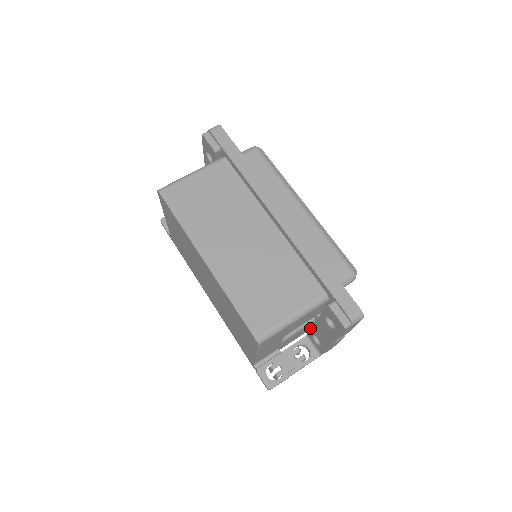
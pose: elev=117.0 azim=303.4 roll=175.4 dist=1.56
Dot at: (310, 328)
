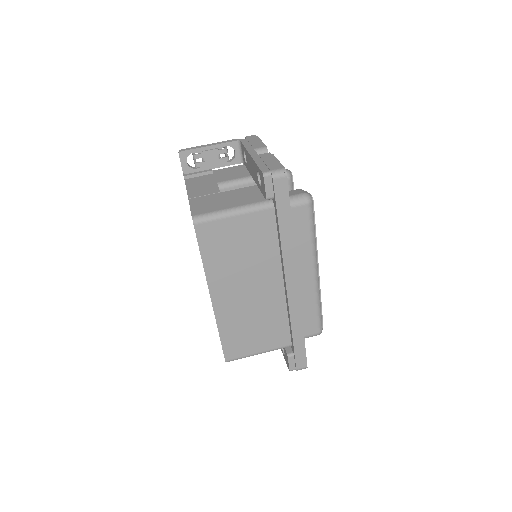
Dot at: occluded
